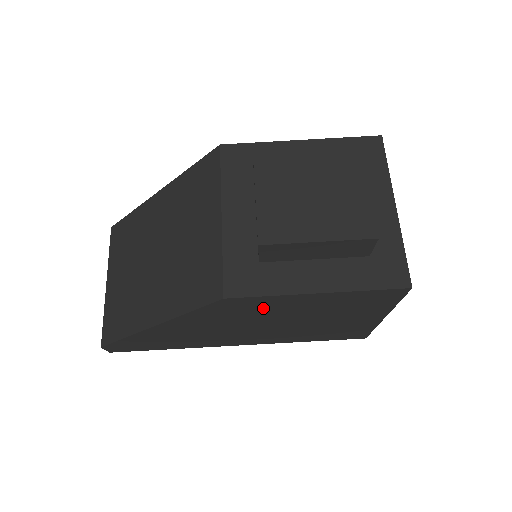
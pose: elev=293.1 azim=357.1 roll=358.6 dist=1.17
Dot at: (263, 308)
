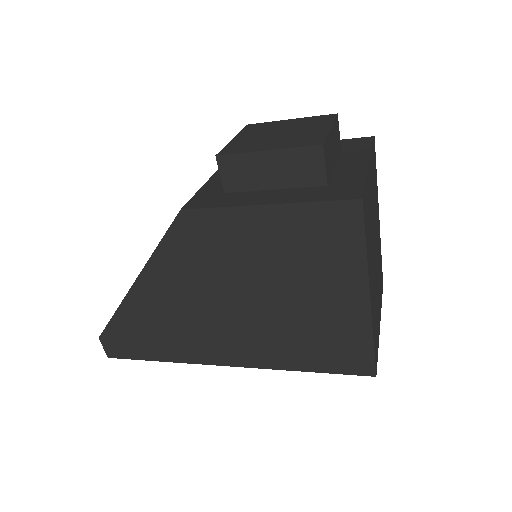
Dot at: (223, 243)
